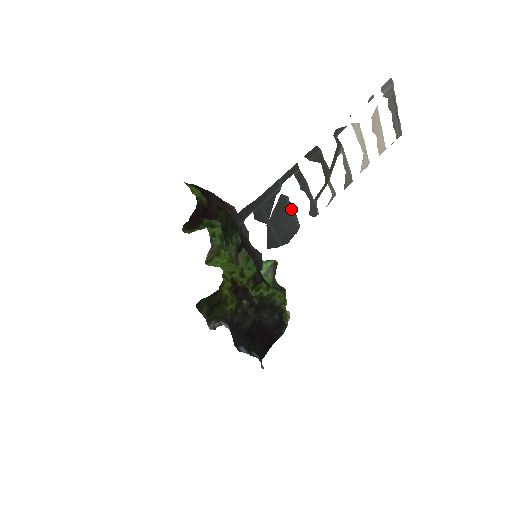
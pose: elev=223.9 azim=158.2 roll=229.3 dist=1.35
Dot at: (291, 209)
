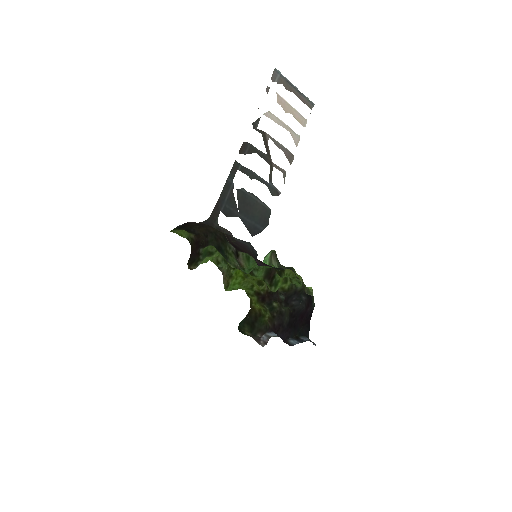
Dot at: (253, 198)
